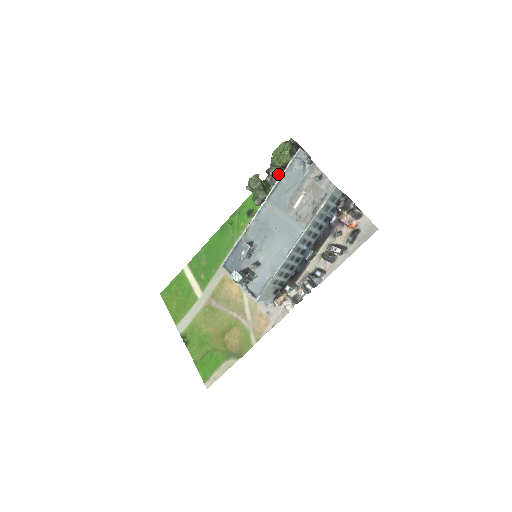
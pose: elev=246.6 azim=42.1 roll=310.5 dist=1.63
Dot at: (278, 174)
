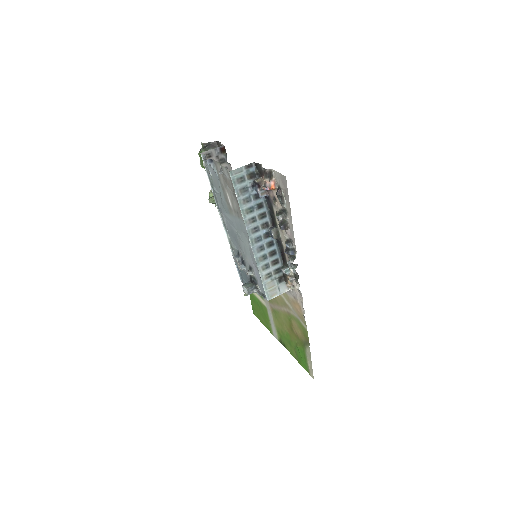
Dot at: occluded
